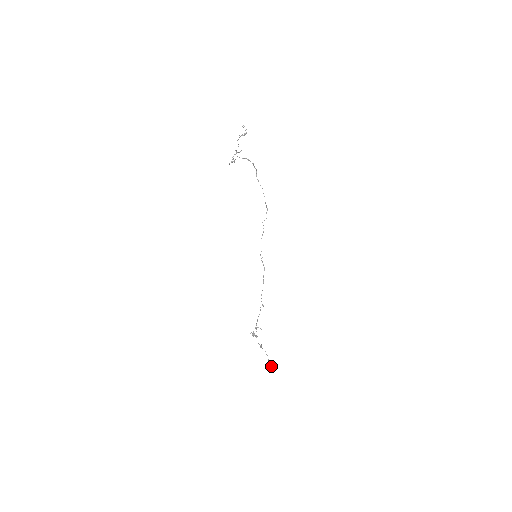
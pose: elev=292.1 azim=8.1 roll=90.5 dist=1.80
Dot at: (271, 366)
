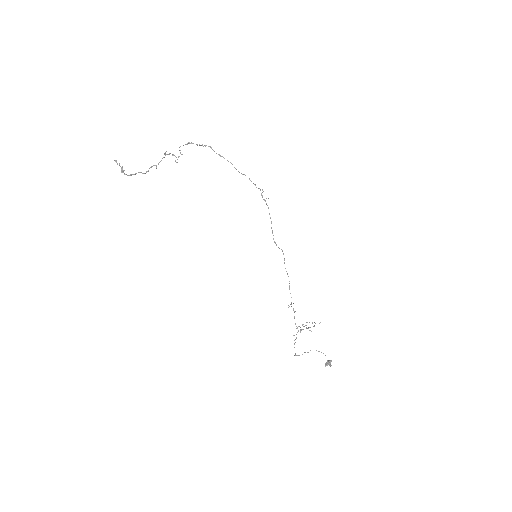
Dot at: (329, 364)
